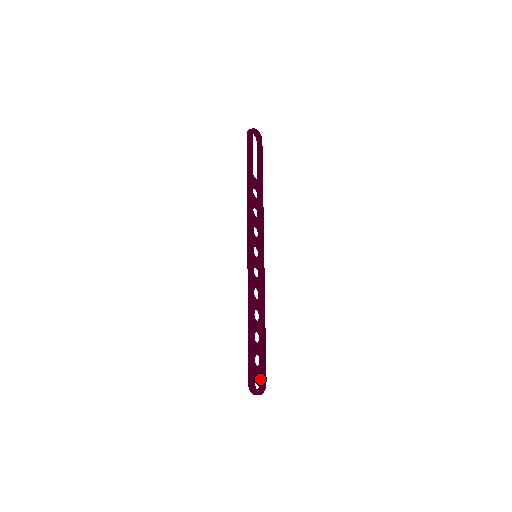
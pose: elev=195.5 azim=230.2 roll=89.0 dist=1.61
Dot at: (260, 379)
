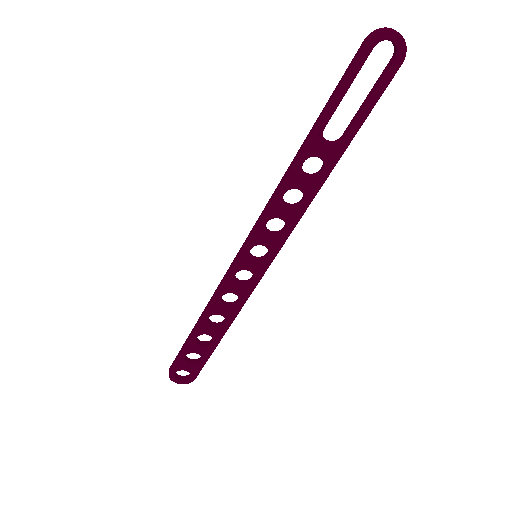
Dot at: (190, 371)
